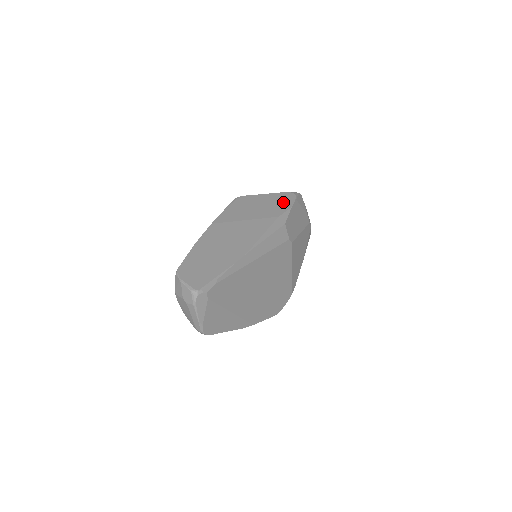
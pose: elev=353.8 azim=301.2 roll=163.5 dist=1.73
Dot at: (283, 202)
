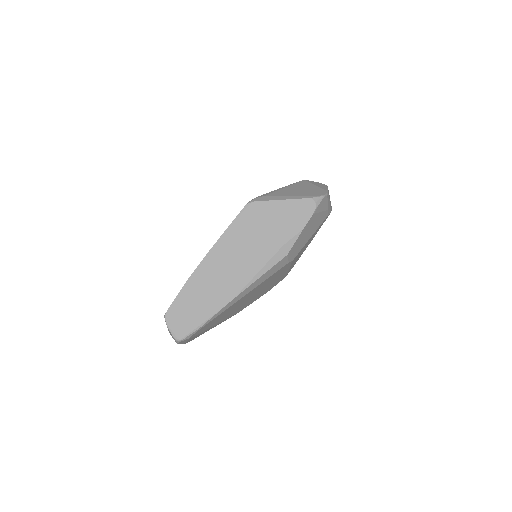
Dot at: (297, 219)
